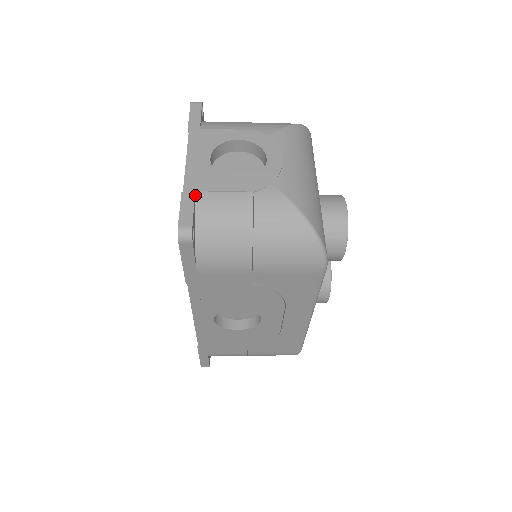
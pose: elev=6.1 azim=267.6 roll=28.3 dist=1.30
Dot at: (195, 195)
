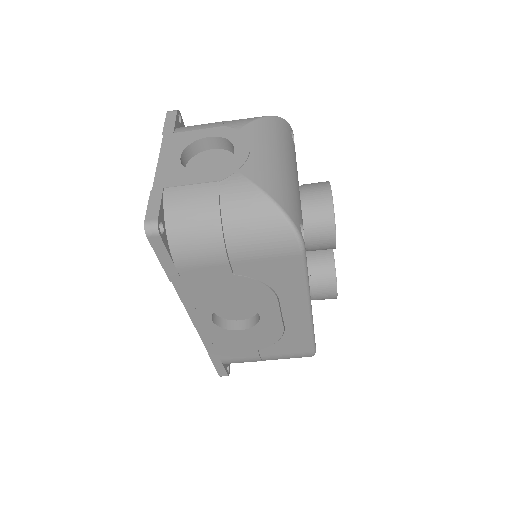
Dot at: (163, 192)
